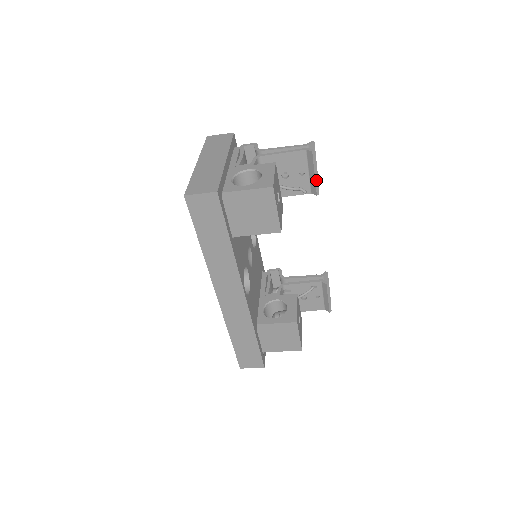
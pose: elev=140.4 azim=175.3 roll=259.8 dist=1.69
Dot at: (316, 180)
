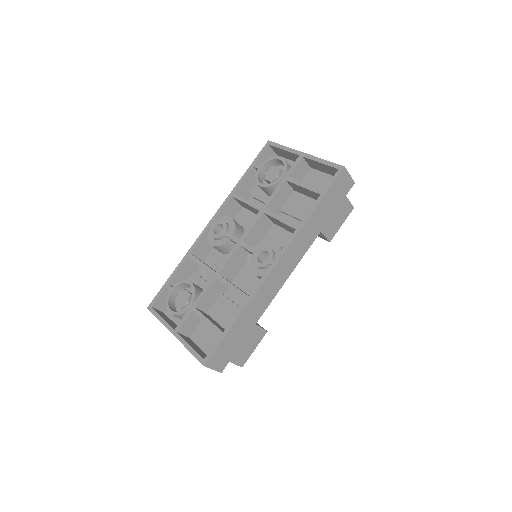
Dot at: occluded
